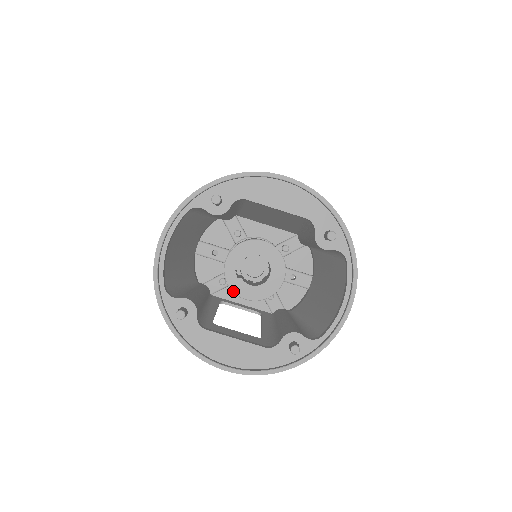
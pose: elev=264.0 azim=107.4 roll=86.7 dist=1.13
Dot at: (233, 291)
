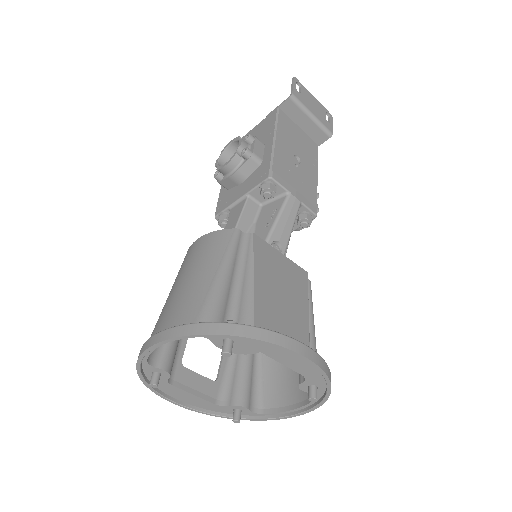
Dot at: occluded
